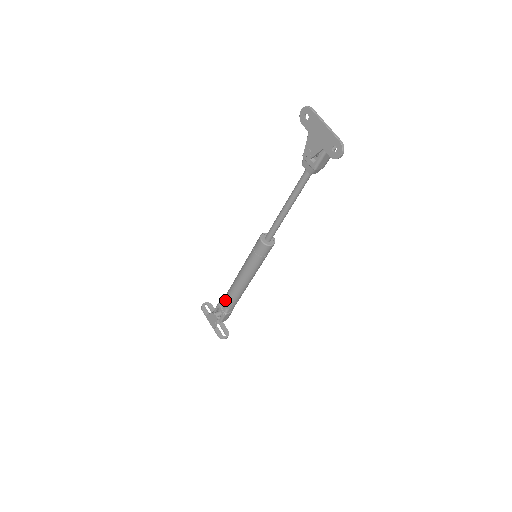
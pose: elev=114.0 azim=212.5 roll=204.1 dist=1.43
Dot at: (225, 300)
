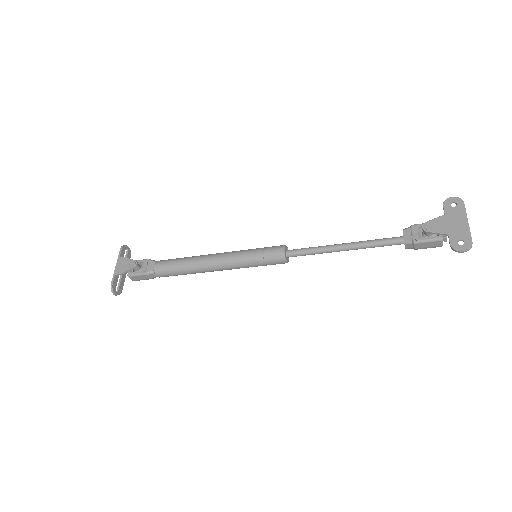
Dot at: (165, 262)
